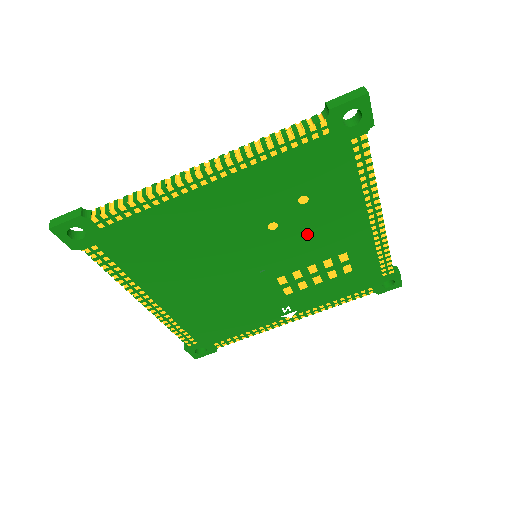
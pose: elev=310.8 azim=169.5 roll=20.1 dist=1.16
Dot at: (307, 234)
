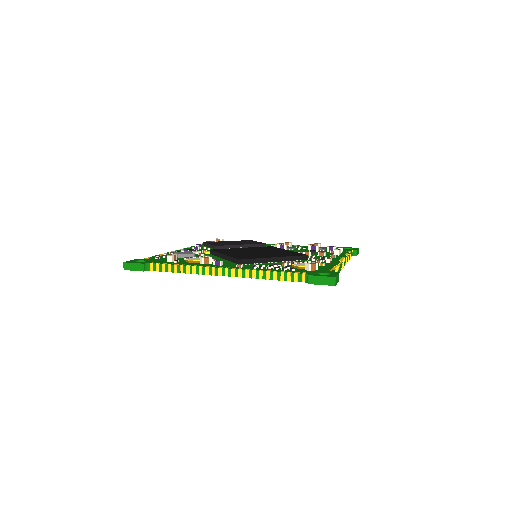
Dot at: occluded
